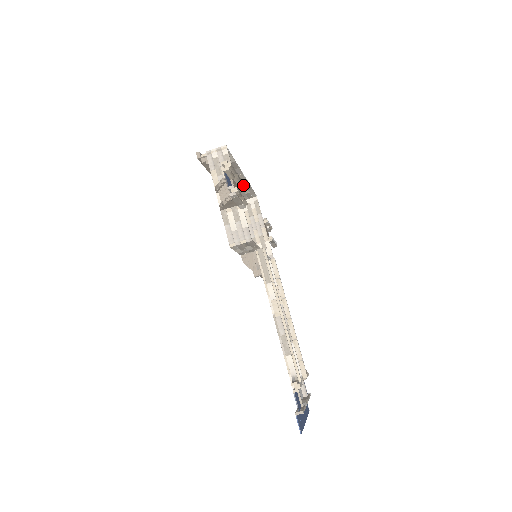
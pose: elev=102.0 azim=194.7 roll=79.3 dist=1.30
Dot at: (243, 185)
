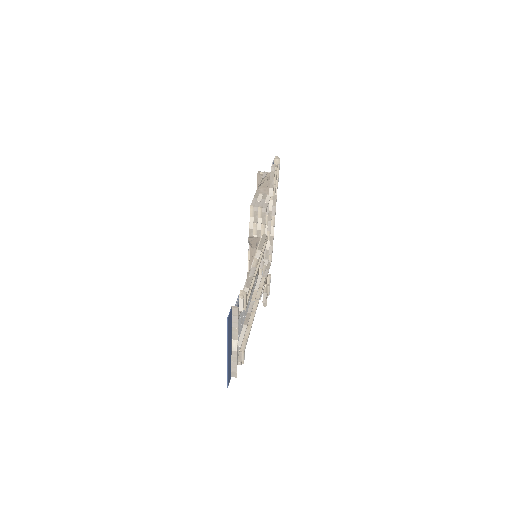
Dot at: (269, 234)
